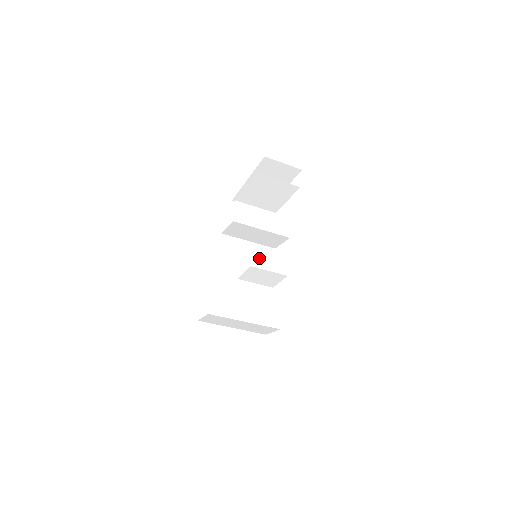
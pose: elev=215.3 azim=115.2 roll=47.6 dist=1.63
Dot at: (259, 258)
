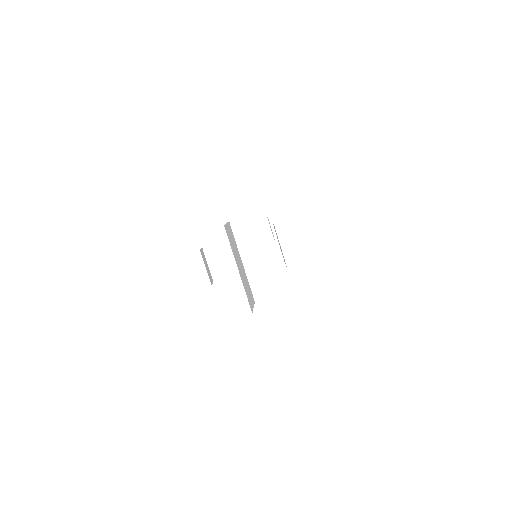
Dot at: occluded
